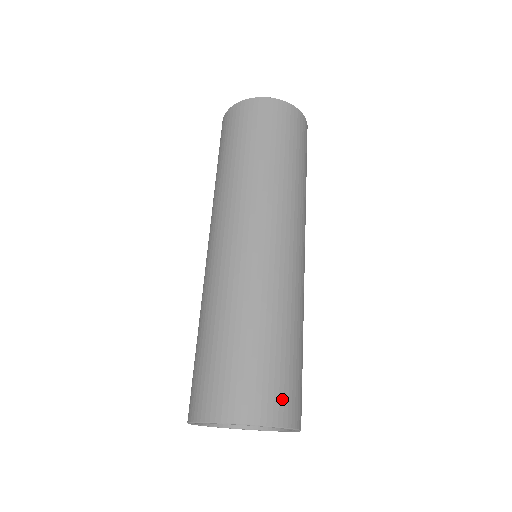
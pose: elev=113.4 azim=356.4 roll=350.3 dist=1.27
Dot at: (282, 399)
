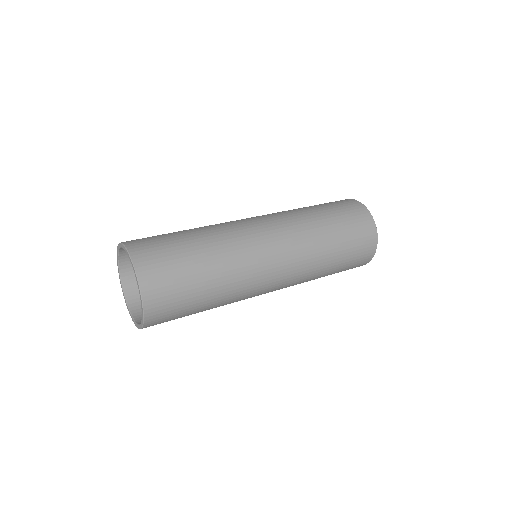
Dot at: (147, 245)
